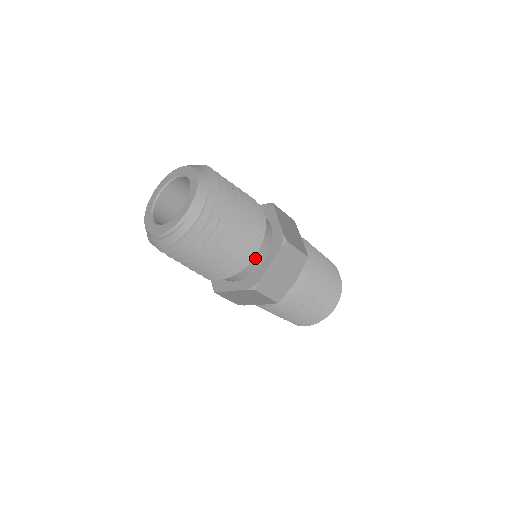
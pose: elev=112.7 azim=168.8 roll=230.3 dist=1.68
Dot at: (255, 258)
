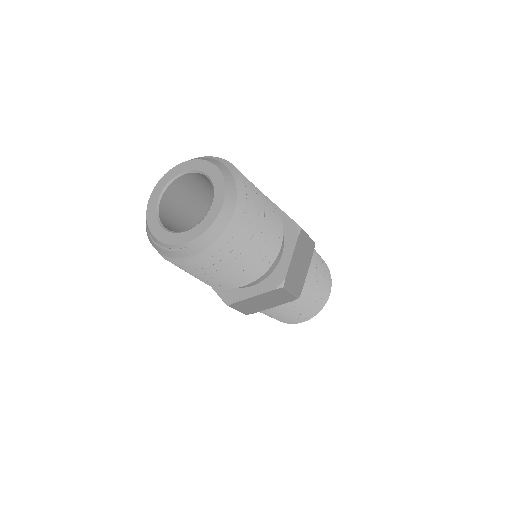
Dot at: occluded
